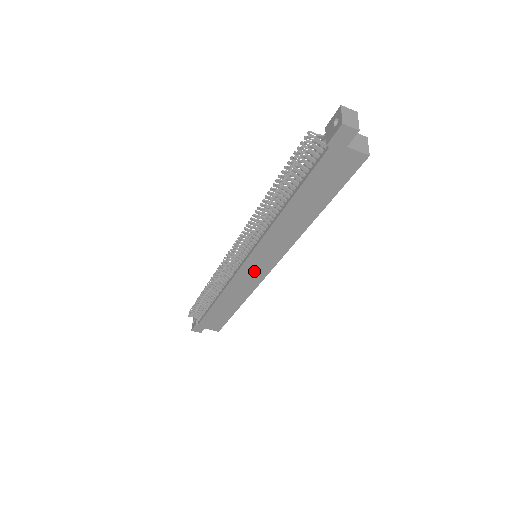
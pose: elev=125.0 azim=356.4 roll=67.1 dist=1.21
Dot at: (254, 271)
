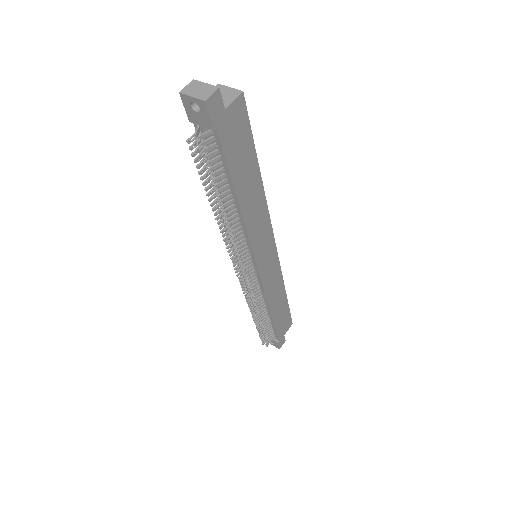
Dot at: (269, 265)
